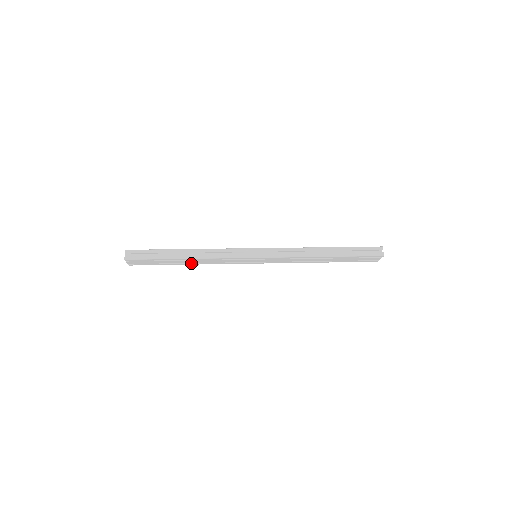
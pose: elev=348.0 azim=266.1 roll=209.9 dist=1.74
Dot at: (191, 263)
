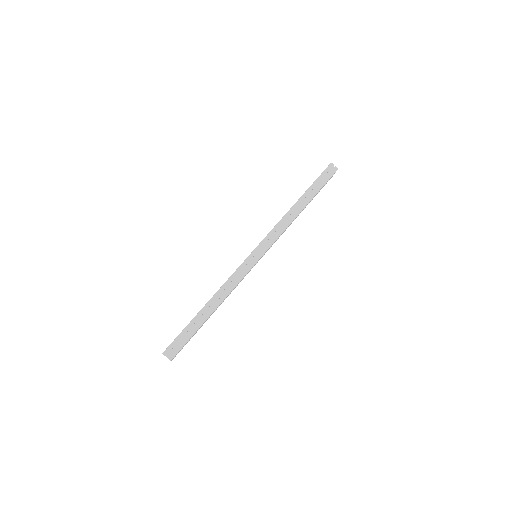
Dot at: (215, 310)
